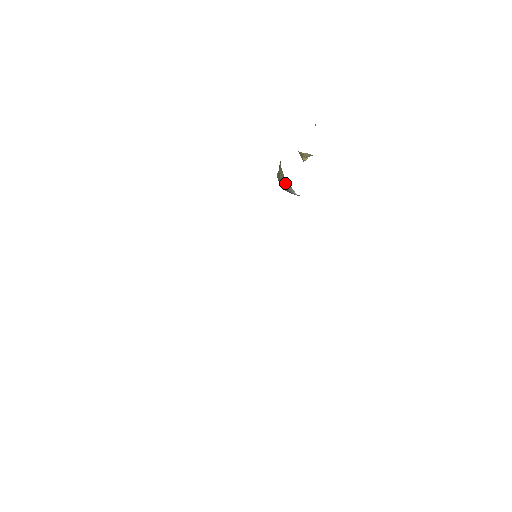
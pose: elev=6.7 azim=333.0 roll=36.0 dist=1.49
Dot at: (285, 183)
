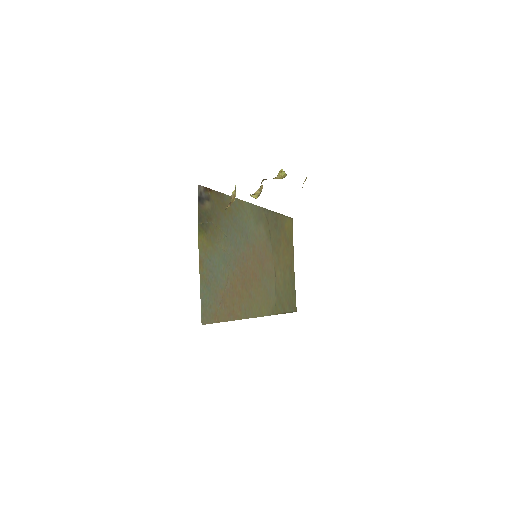
Dot at: occluded
